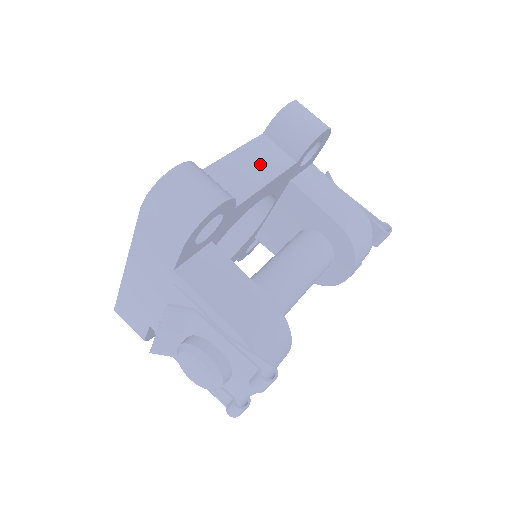
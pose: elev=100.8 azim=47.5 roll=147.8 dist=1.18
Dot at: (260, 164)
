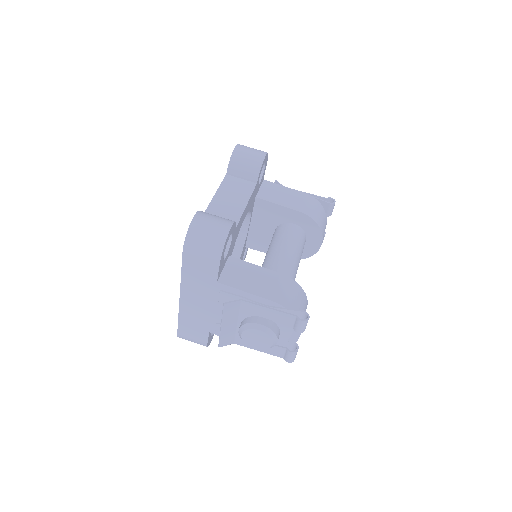
Dot at: (235, 195)
